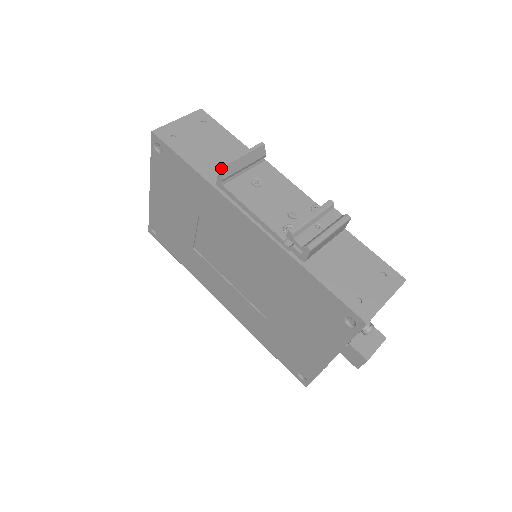
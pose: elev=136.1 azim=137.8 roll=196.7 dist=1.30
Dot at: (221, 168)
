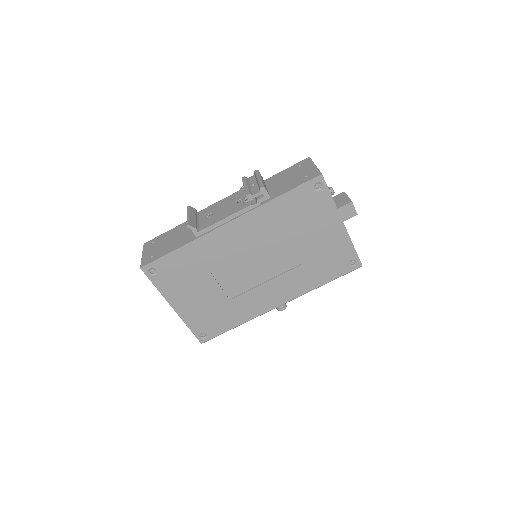
Dot at: (189, 225)
